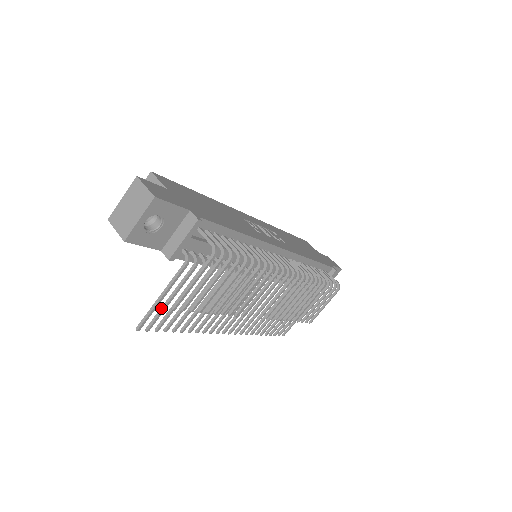
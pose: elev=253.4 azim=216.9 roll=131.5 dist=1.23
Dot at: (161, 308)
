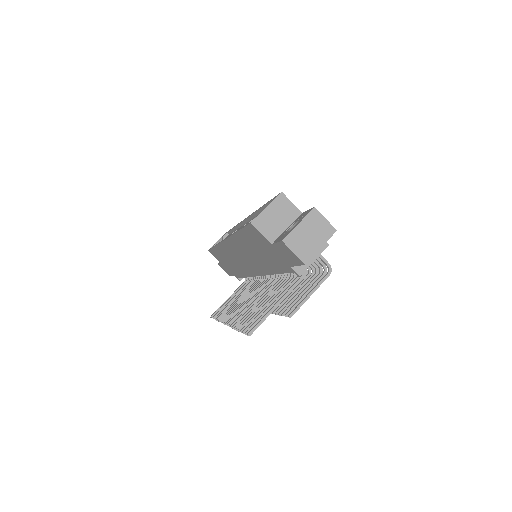
Dot at: (264, 314)
